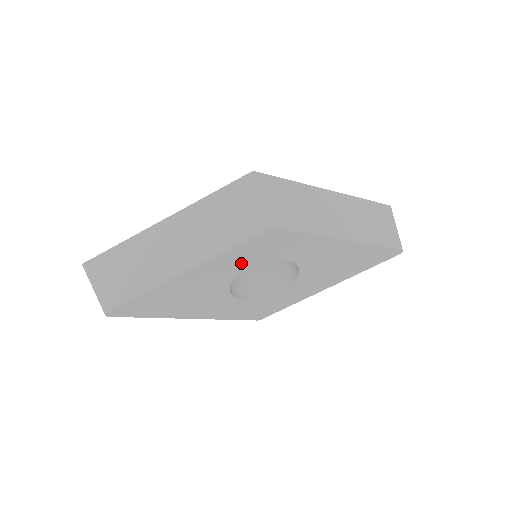
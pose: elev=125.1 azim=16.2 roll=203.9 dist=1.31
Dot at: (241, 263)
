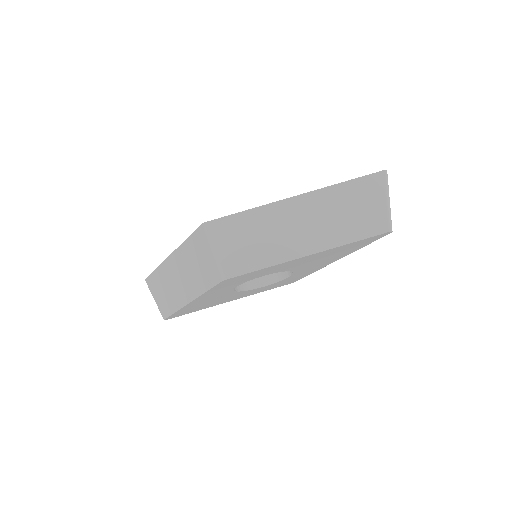
Dot at: (227, 288)
